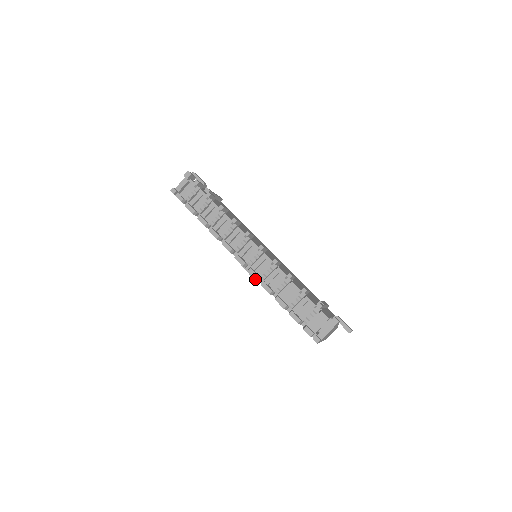
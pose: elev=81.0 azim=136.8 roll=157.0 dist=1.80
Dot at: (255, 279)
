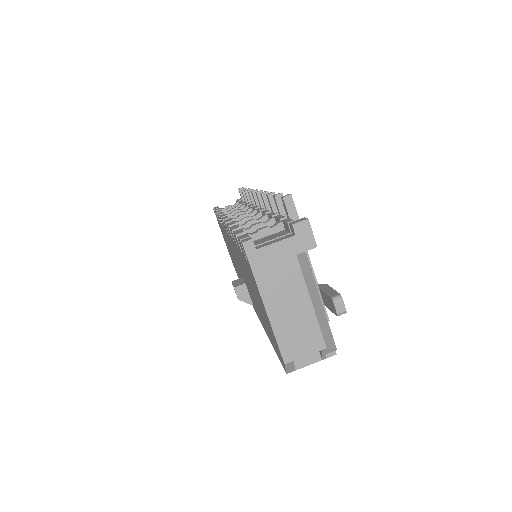
Dot at: (225, 222)
